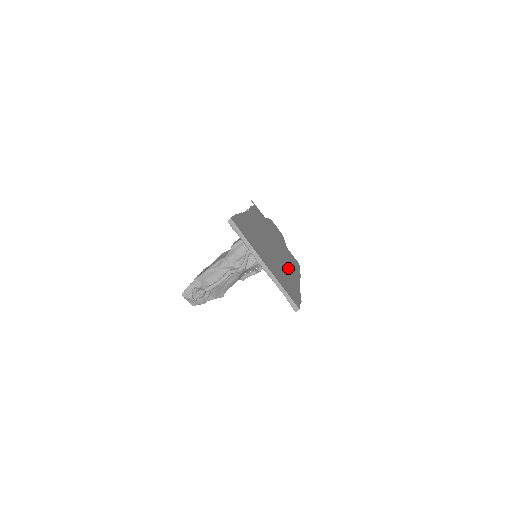
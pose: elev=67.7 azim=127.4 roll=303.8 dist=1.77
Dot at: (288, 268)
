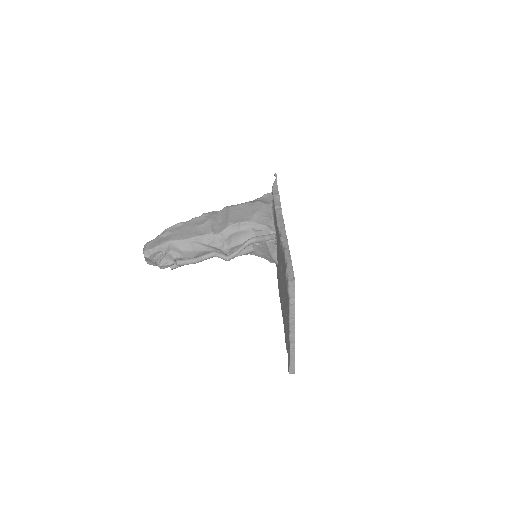
Dot at: occluded
